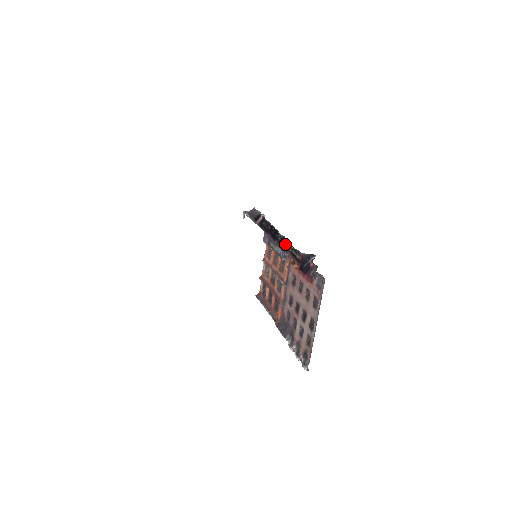
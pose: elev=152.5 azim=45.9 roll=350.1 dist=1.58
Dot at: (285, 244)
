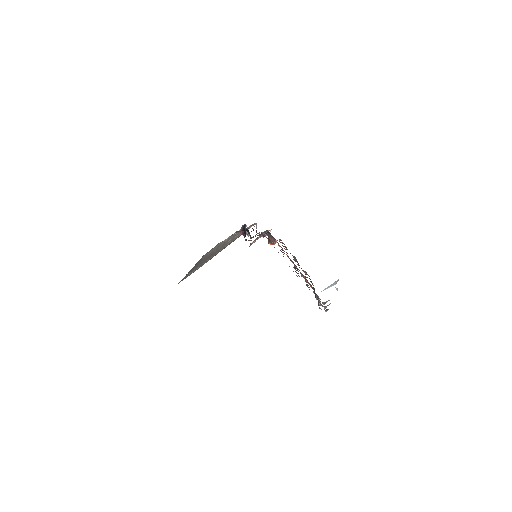
Dot at: (249, 233)
